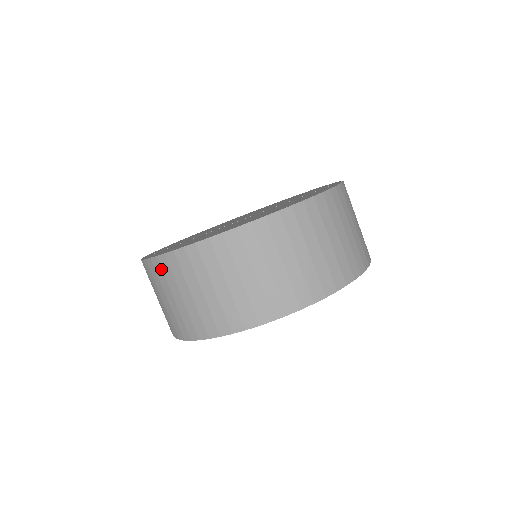
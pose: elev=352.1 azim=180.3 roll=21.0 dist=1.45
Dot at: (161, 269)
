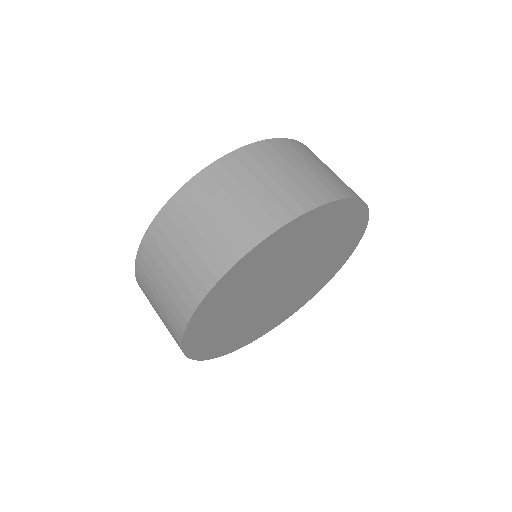
Dot at: (143, 292)
